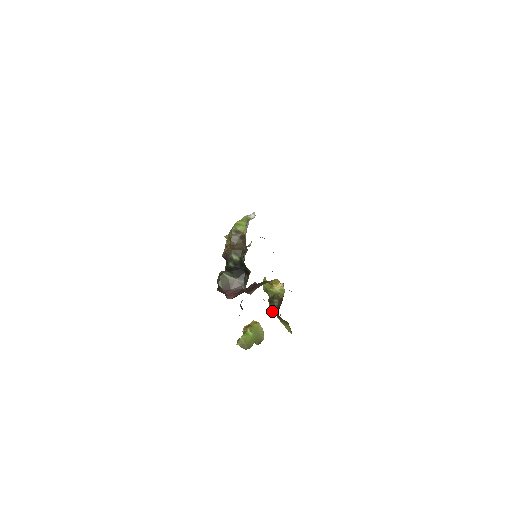
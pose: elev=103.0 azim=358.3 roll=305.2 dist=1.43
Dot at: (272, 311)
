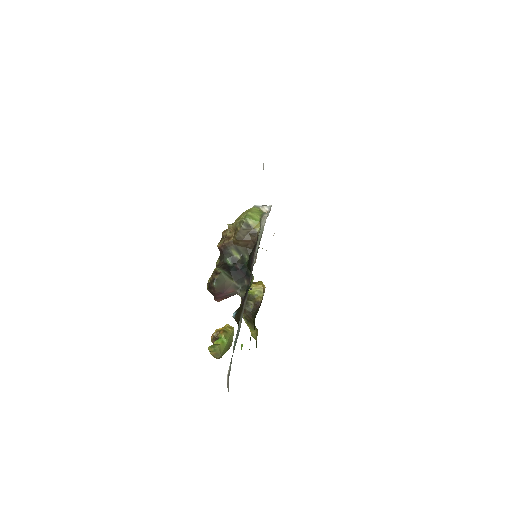
Dot at: (243, 313)
